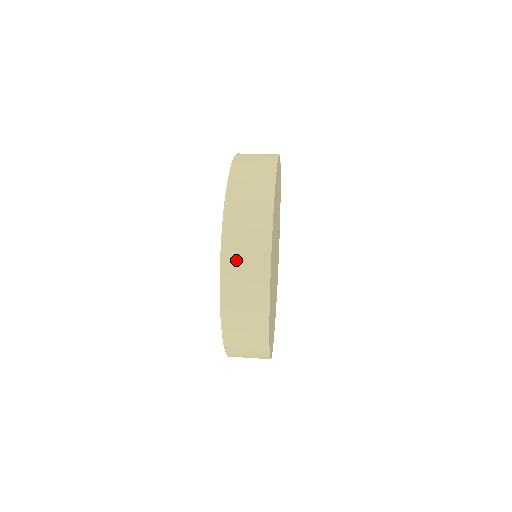
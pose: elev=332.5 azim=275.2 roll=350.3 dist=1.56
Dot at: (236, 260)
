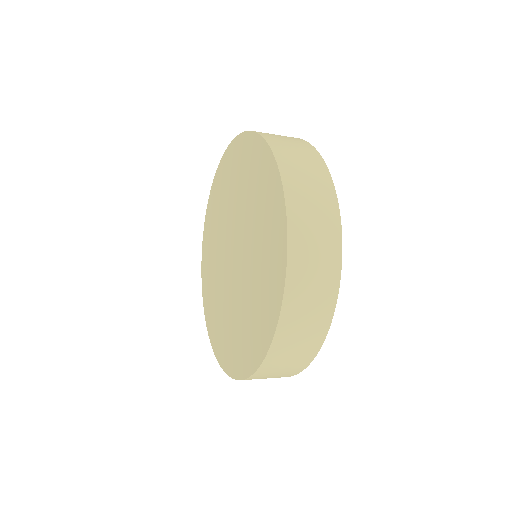
Dot at: (294, 166)
